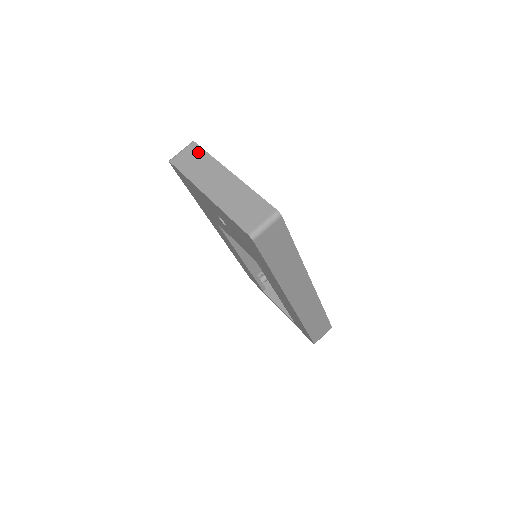
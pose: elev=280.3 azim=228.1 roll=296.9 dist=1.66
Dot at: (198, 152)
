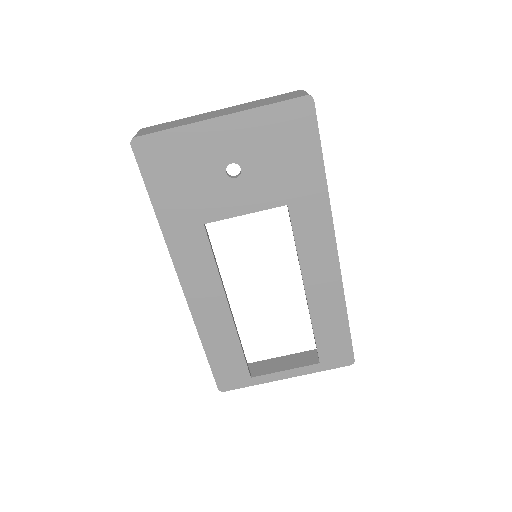
Dot at: (160, 125)
